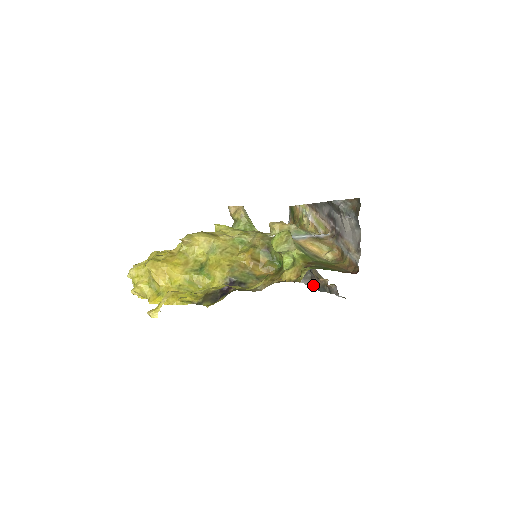
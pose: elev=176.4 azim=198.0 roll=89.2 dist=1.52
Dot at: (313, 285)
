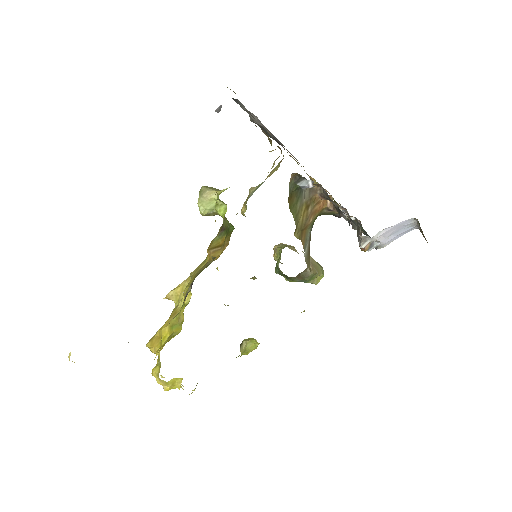
Dot at: occluded
